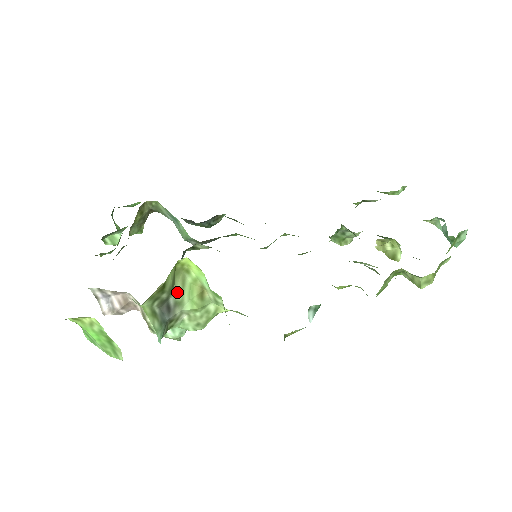
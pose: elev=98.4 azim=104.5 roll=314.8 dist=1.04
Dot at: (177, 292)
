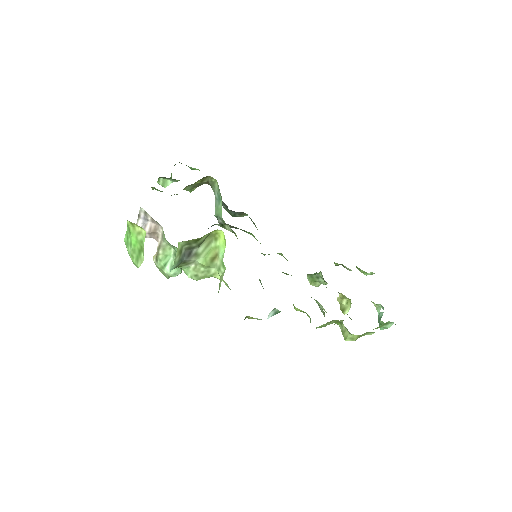
Dot at: (201, 247)
